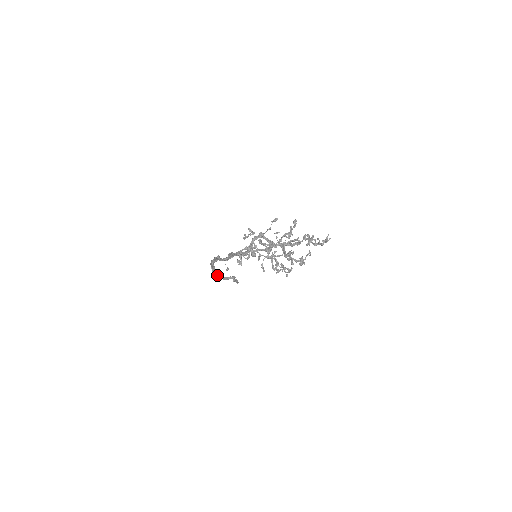
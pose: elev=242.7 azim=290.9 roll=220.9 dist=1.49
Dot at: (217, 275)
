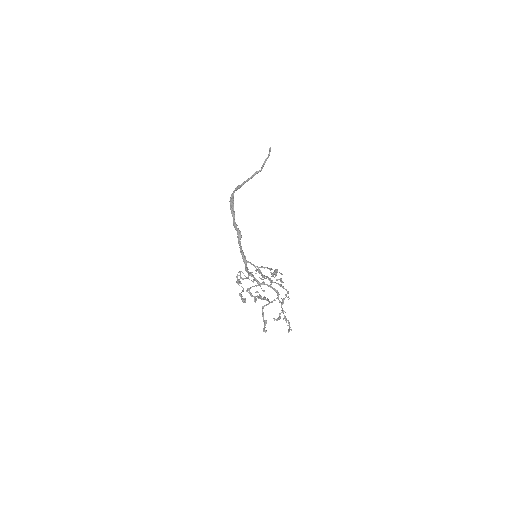
Dot at: occluded
